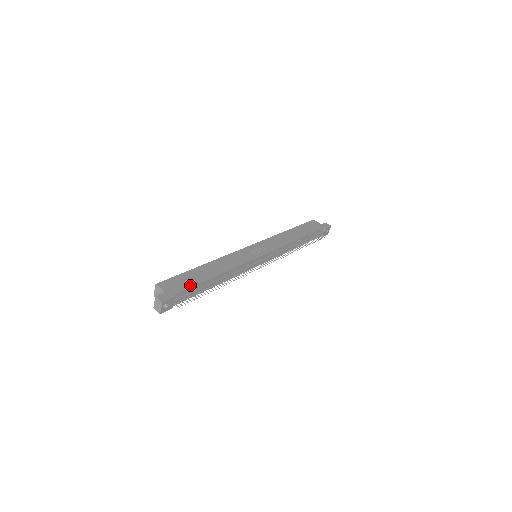
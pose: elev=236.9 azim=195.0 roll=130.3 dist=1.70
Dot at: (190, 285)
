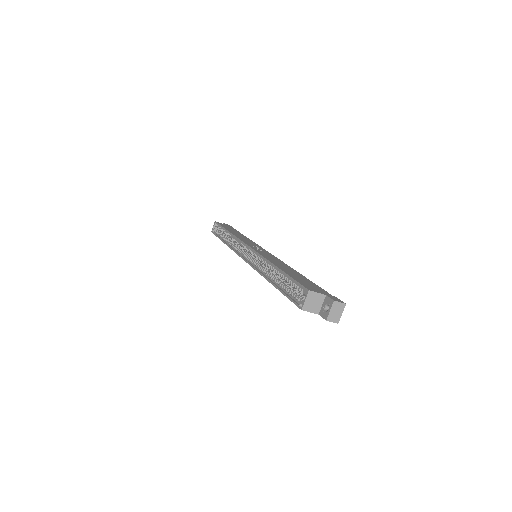
Dot at: (315, 284)
